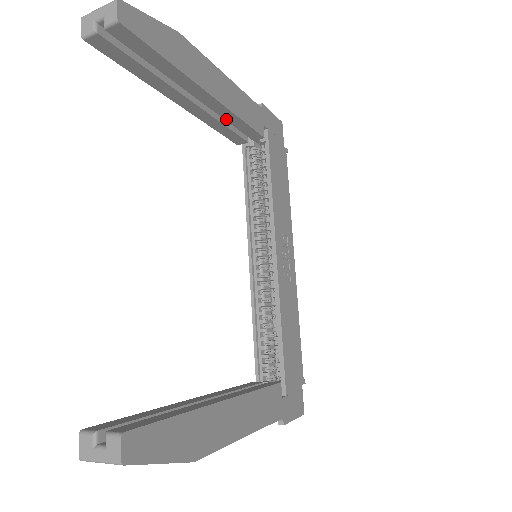
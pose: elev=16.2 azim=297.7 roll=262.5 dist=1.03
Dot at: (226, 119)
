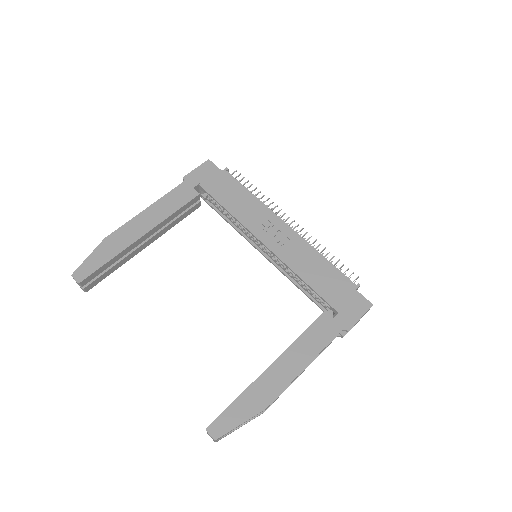
Dot at: (170, 221)
